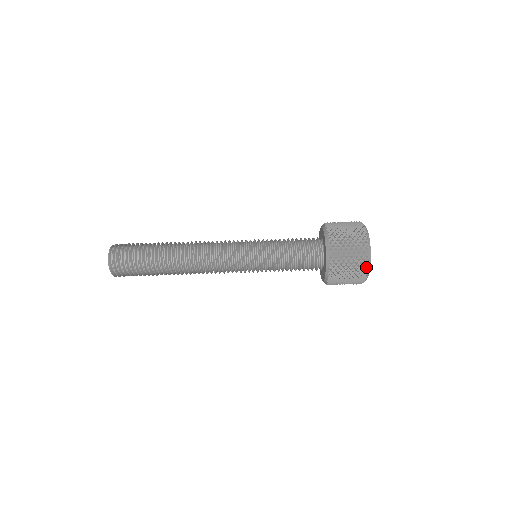
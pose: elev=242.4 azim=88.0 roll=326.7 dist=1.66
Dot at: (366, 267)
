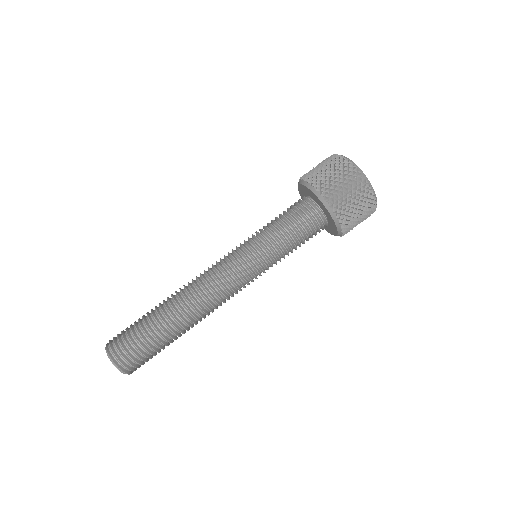
Dot at: (354, 168)
